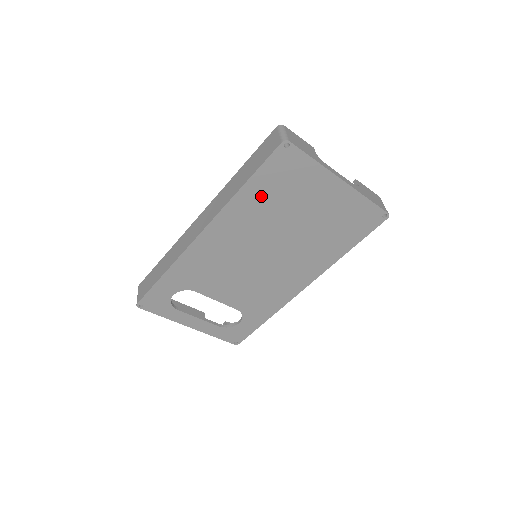
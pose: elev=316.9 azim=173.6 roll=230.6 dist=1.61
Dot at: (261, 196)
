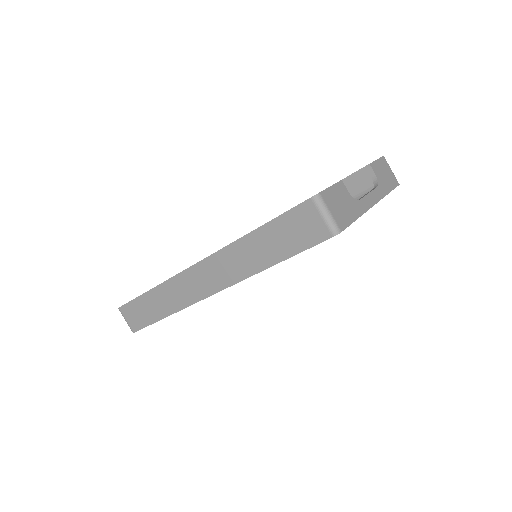
Dot at: occluded
